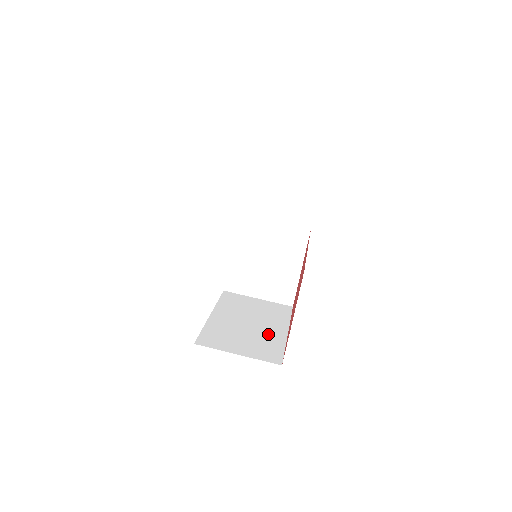
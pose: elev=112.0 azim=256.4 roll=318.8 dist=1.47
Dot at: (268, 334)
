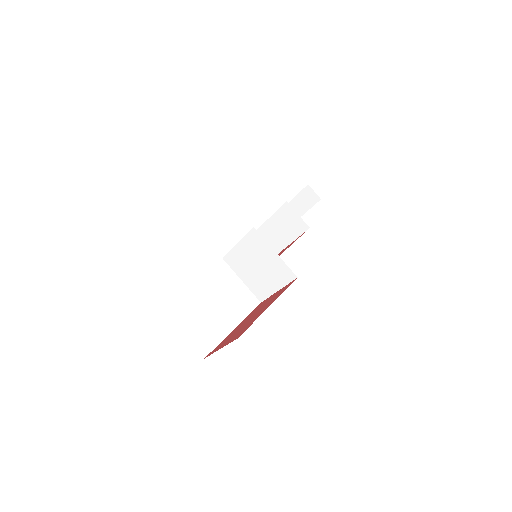
Dot at: (218, 323)
